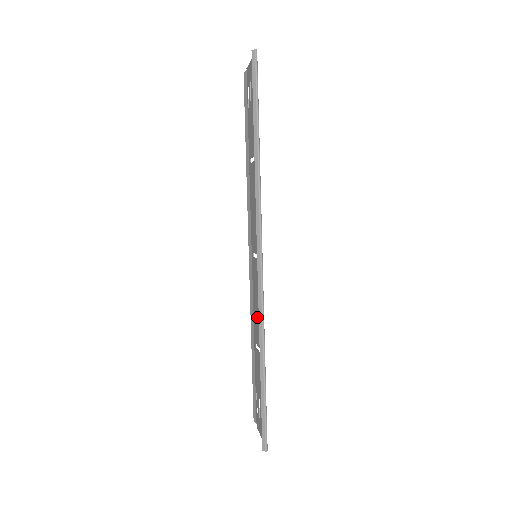
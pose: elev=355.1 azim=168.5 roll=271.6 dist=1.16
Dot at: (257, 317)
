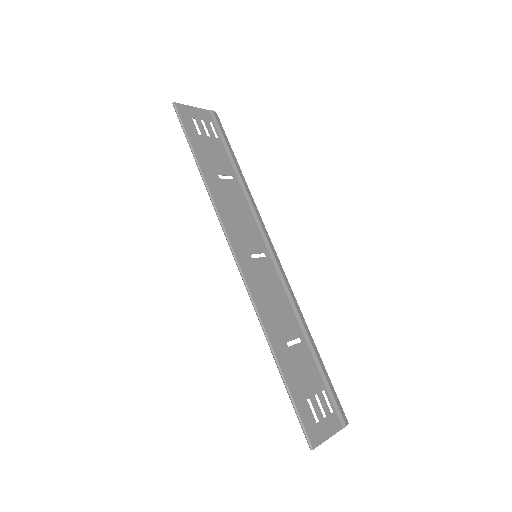
Dot at: (279, 312)
